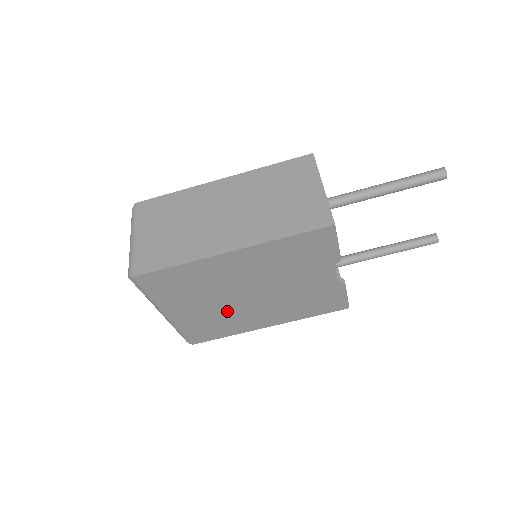
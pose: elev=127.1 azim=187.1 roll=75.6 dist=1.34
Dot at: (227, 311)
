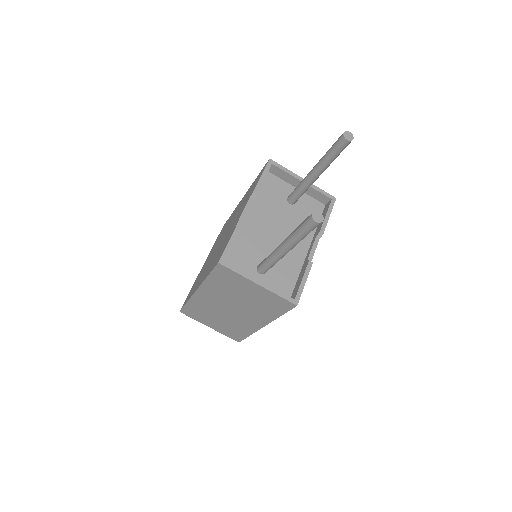
Dot at: occluded
